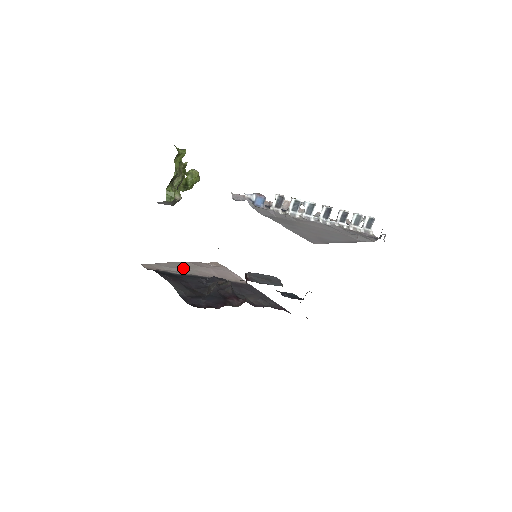
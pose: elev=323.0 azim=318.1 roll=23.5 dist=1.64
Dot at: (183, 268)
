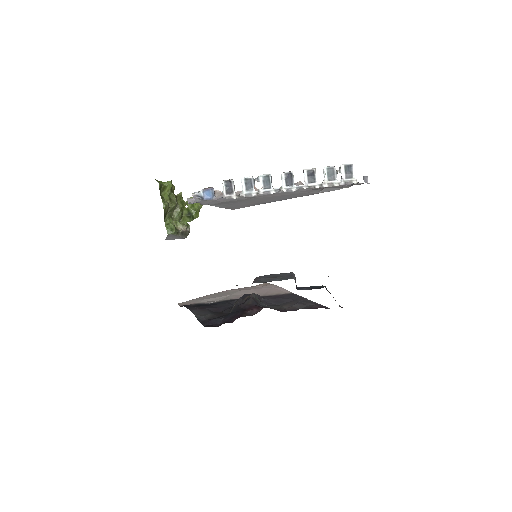
Dot at: (220, 296)
